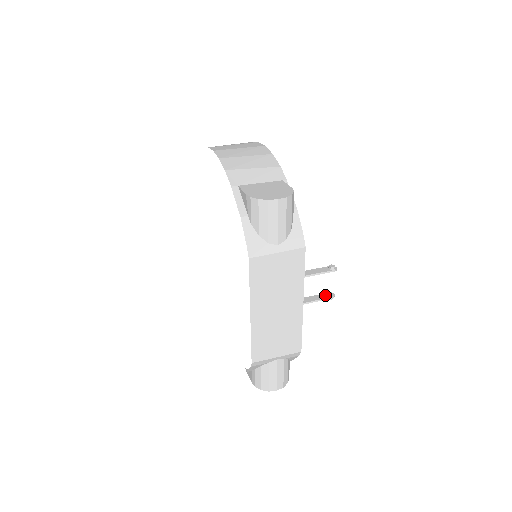
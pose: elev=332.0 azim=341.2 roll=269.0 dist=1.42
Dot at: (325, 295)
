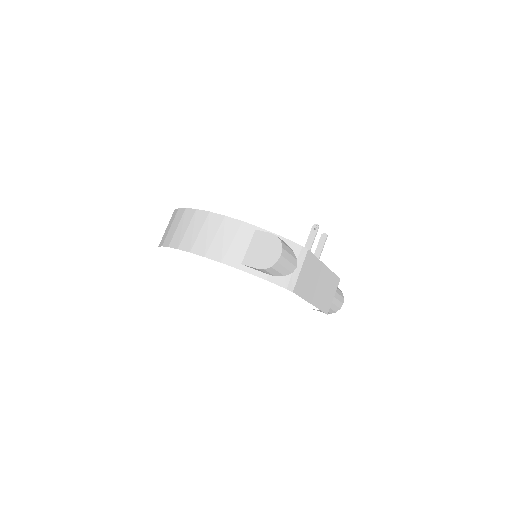
Dot at: (322, 240)
